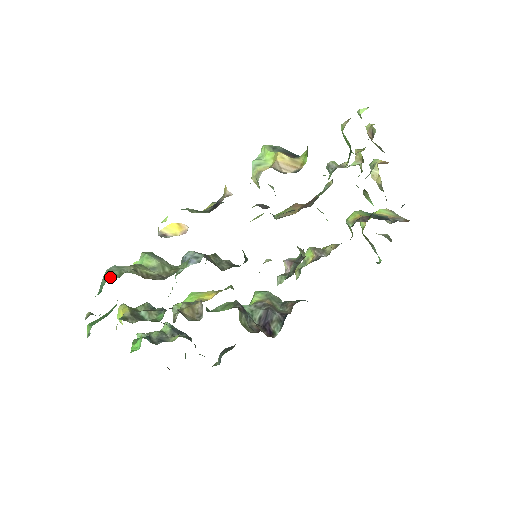
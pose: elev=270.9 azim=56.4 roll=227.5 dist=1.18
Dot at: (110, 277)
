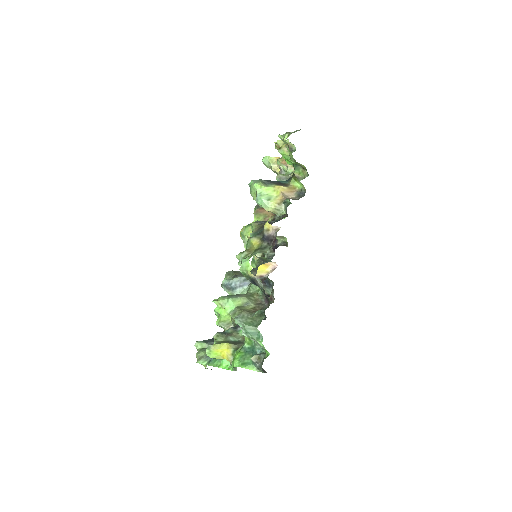
Dot at: (254, 325)
